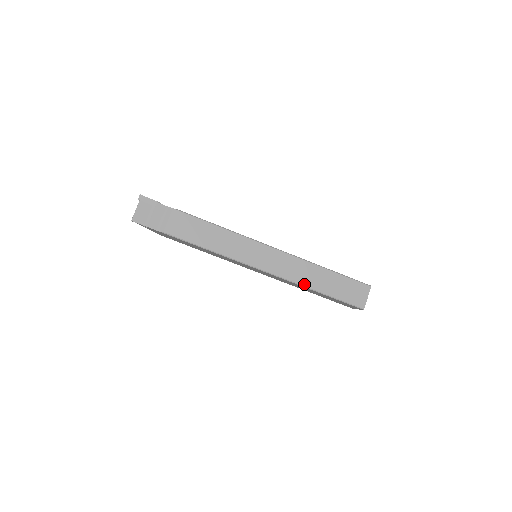
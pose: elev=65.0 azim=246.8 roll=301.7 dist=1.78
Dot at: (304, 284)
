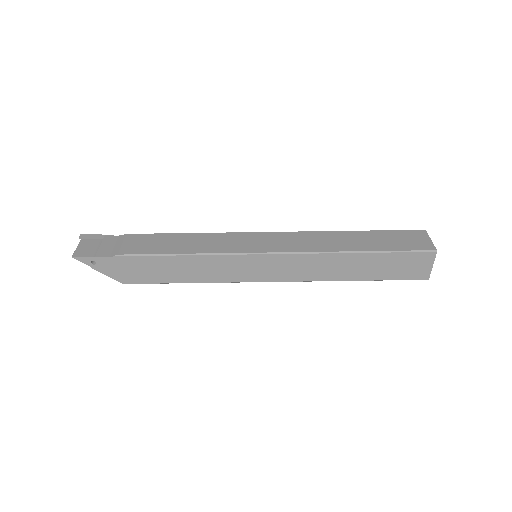
Dot at: (334, 250)
